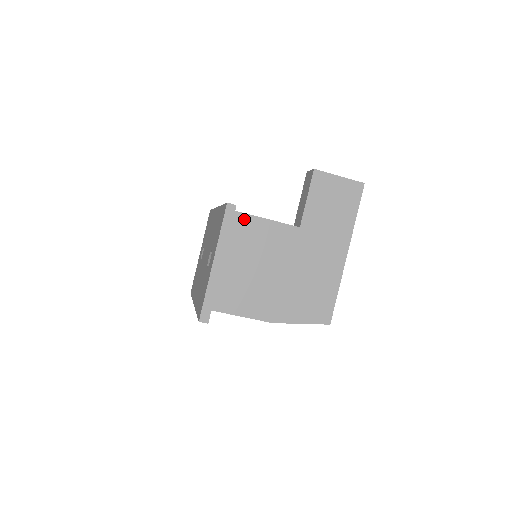
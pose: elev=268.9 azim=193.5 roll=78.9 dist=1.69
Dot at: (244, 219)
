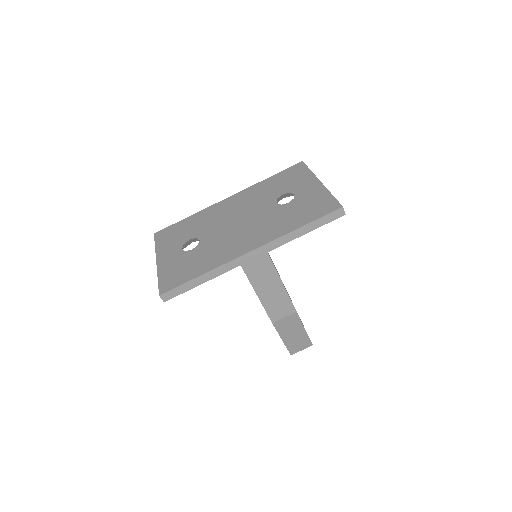
Dot at: occluded
